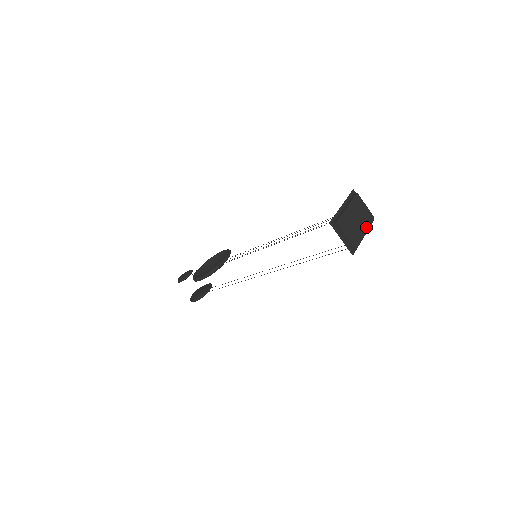
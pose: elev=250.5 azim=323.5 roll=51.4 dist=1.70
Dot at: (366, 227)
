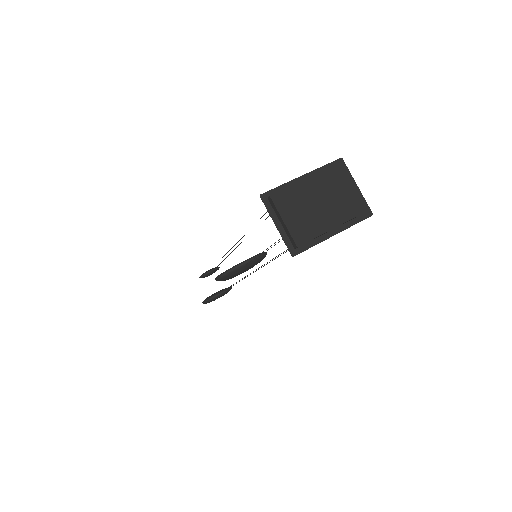
Dot at: (341, 219)
